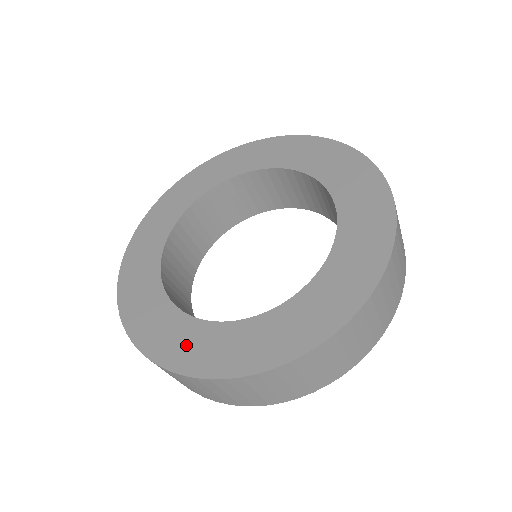
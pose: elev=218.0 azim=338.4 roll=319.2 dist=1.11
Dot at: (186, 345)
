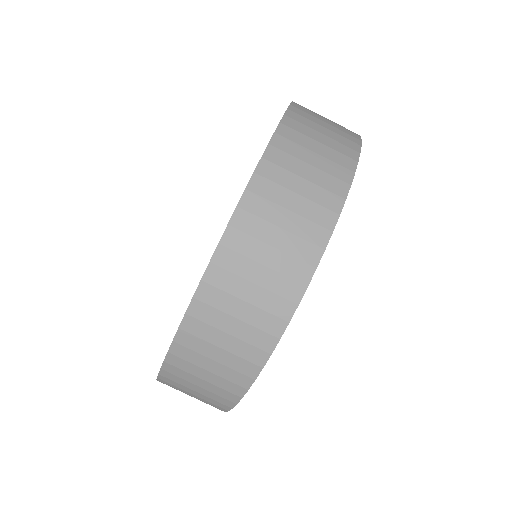
Dot at: occluded
